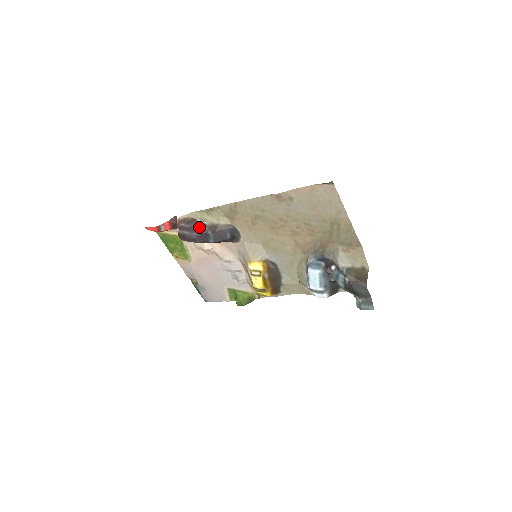
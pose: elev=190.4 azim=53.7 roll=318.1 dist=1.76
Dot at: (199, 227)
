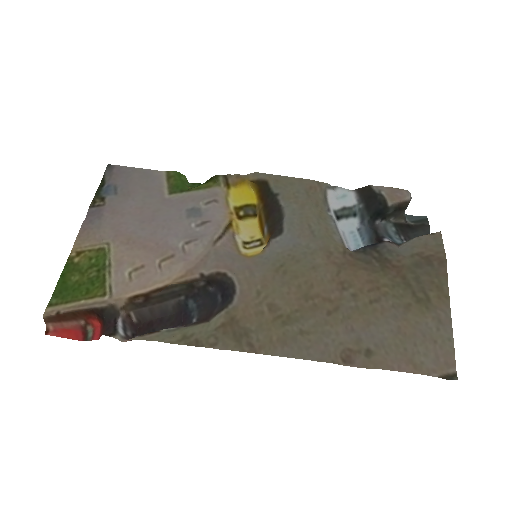
Dot at: occluded
